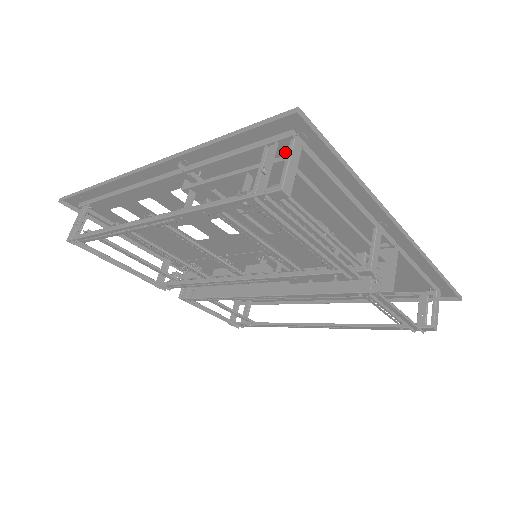
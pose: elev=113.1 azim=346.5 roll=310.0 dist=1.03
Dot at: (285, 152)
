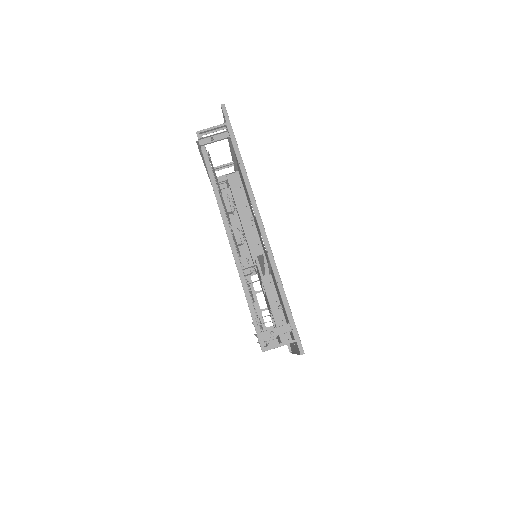
Dot at: occluded
